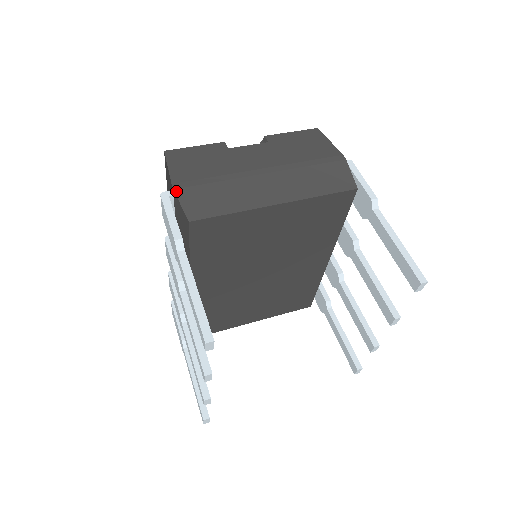
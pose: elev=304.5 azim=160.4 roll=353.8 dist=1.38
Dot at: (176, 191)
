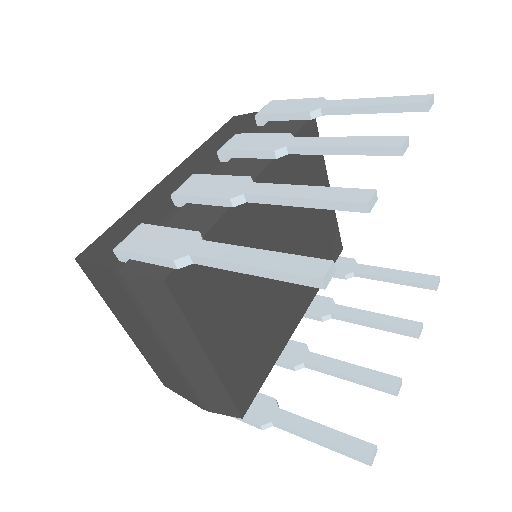
Dot at: occluded
